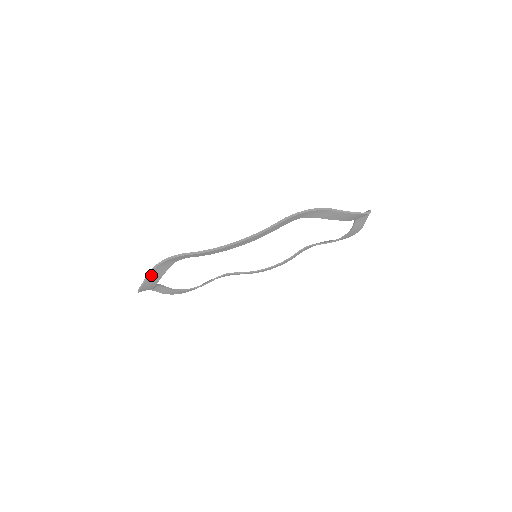
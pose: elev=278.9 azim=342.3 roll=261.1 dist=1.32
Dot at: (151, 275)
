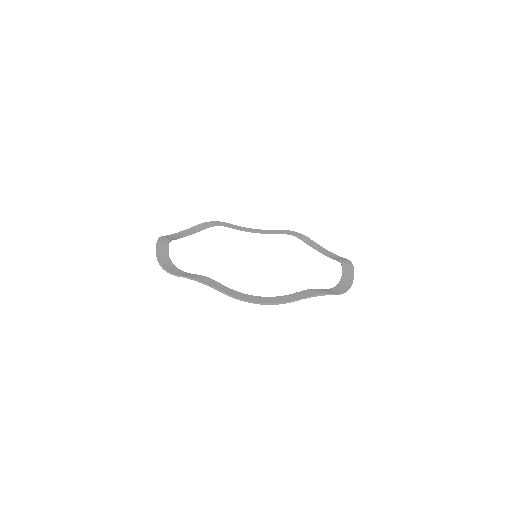
Dot at: (181, 276)
